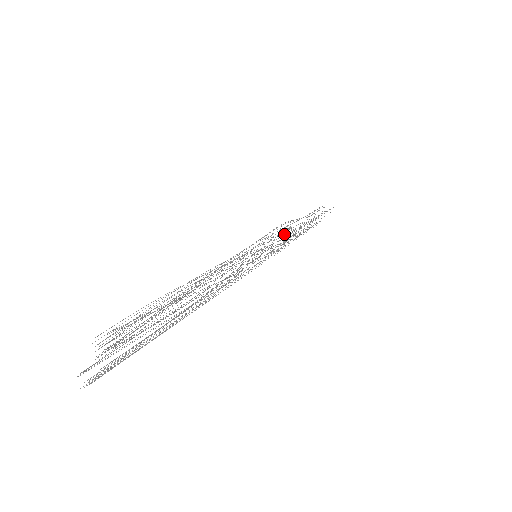
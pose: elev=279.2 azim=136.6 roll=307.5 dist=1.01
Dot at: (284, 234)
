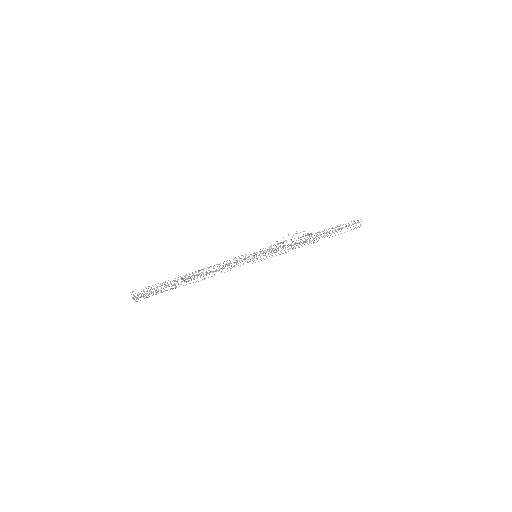
Dot at: occluded
